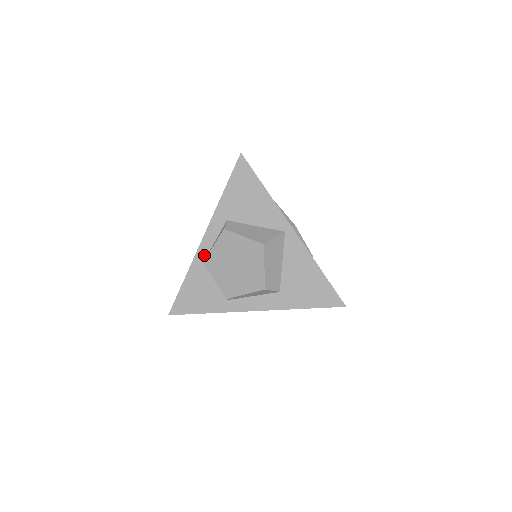
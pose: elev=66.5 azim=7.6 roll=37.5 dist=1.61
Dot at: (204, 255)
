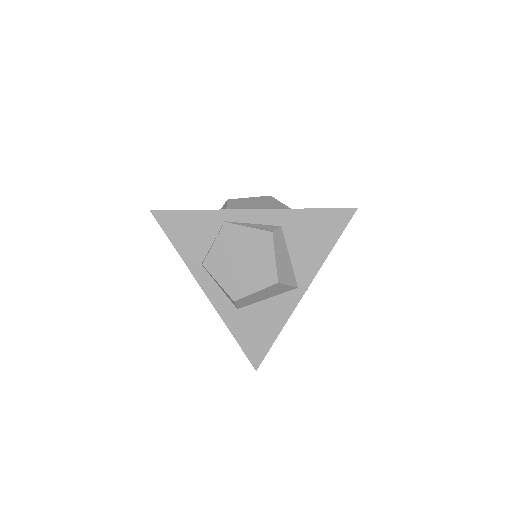
Dot at: (234, 219)
